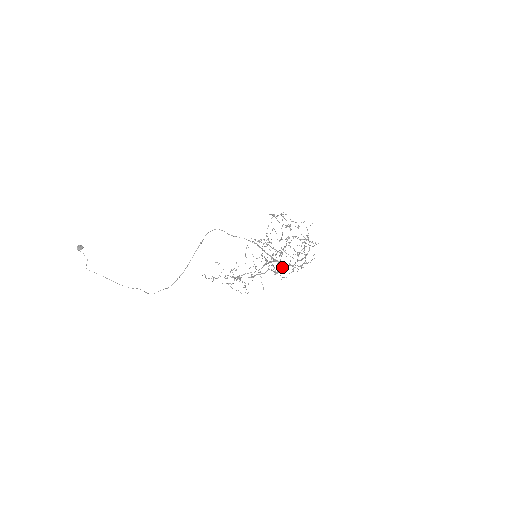
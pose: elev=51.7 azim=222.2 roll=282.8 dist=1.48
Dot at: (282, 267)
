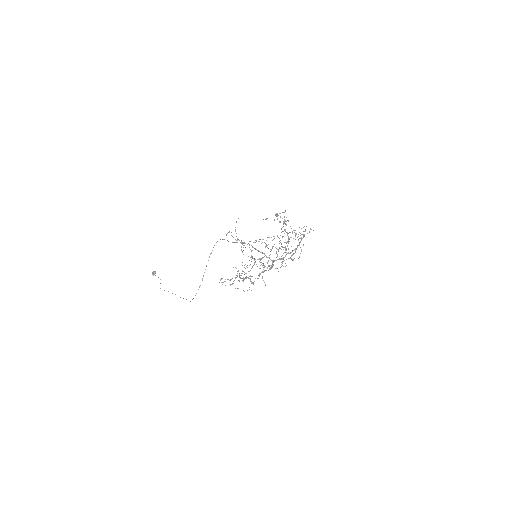
Dot at: (272, 262)
